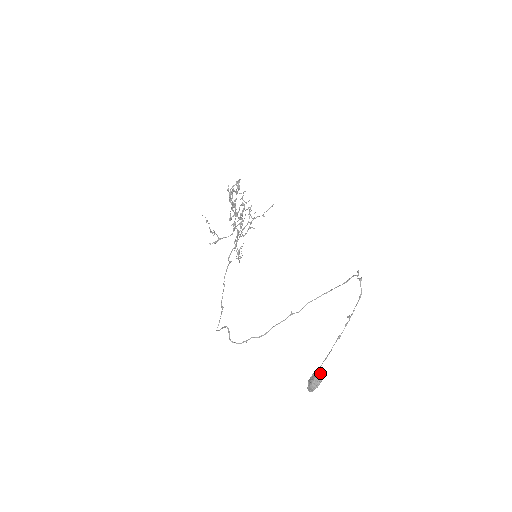
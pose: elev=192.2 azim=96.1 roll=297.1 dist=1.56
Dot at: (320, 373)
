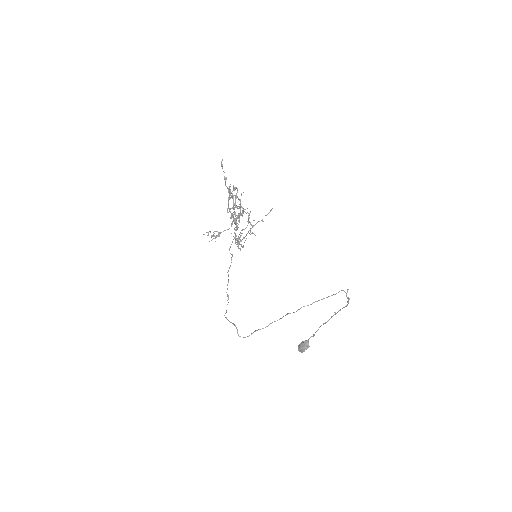
Dot at: (308, 344)
